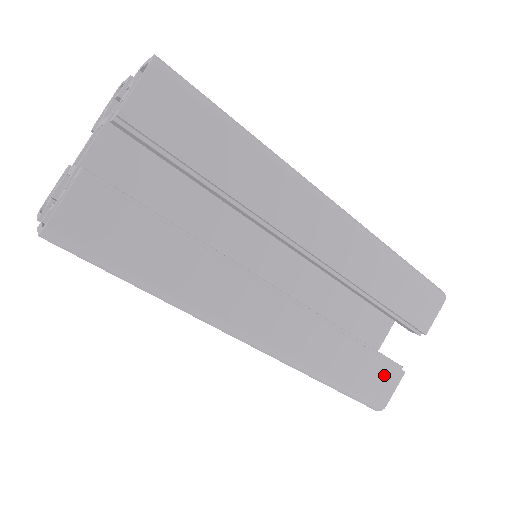
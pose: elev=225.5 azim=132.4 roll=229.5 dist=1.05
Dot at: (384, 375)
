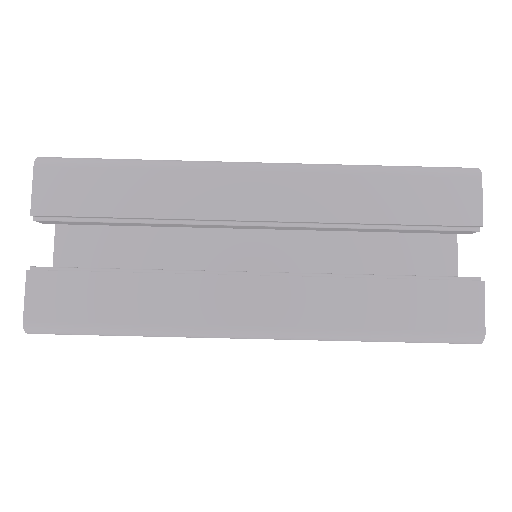
Dot at: (453, 298)
